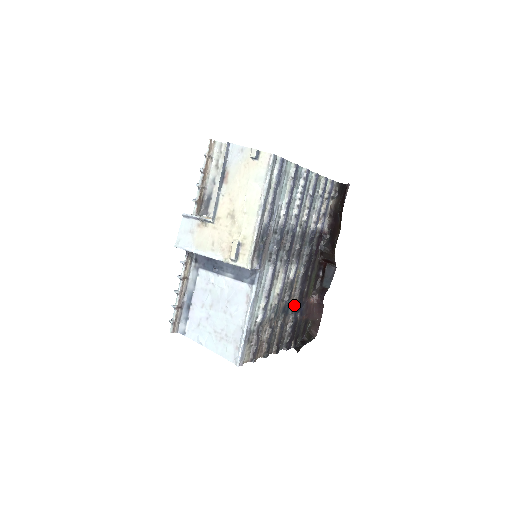
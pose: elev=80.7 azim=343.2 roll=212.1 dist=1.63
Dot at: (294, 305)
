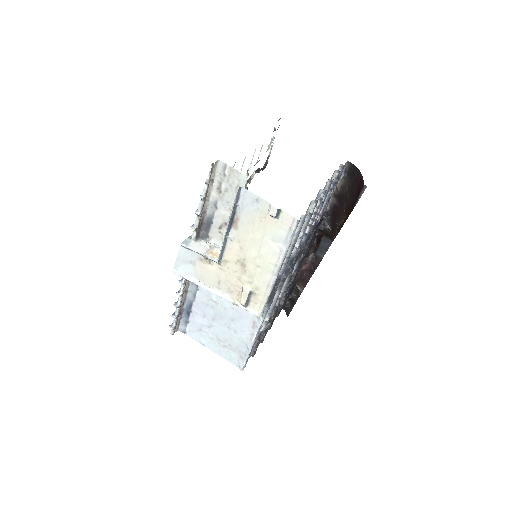
Dot at: (289, 285)
